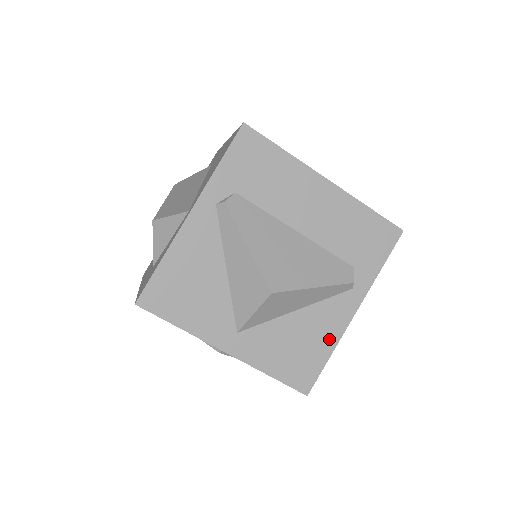
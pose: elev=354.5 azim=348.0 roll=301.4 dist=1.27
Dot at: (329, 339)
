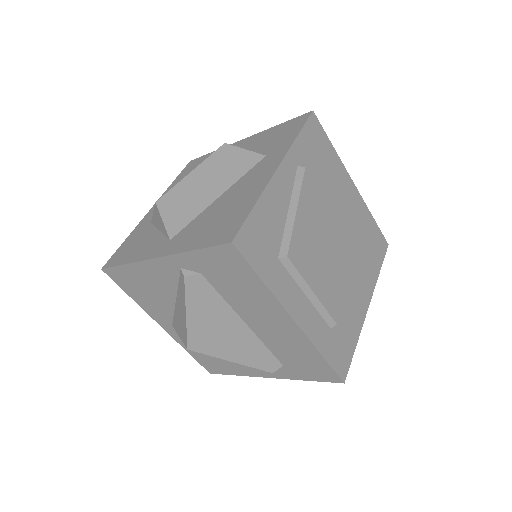
Dot at: (240, 371)
